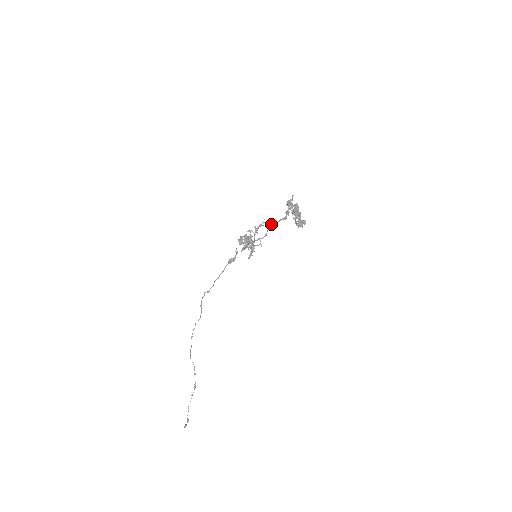
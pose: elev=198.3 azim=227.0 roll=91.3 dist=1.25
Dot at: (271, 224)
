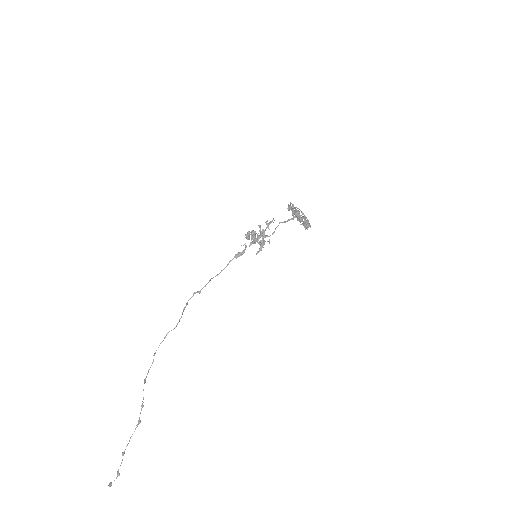
Dot at: (279, 223)
